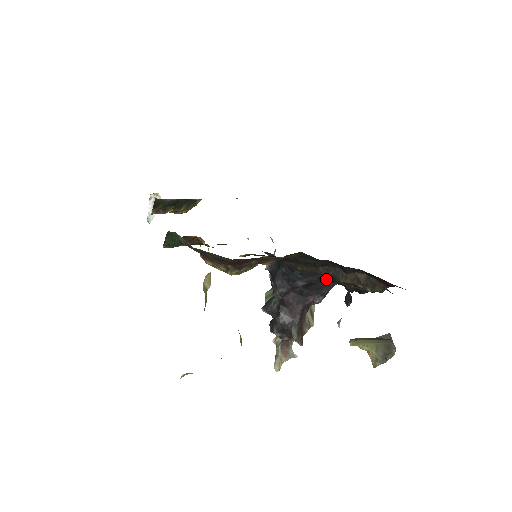
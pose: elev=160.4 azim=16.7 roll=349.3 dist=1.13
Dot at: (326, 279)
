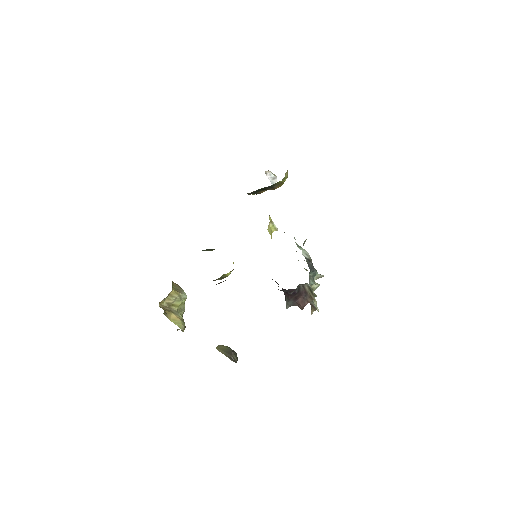
Dot at: occluded
